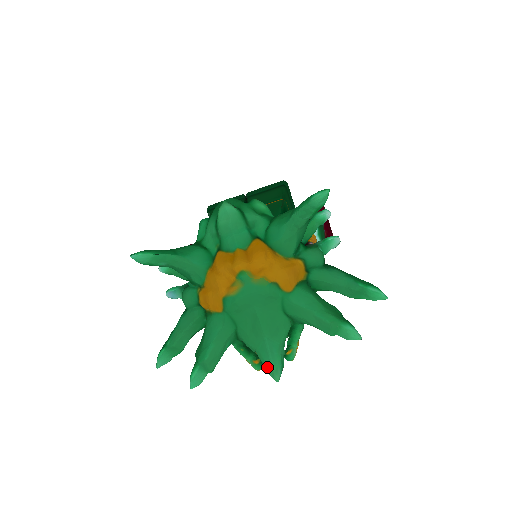
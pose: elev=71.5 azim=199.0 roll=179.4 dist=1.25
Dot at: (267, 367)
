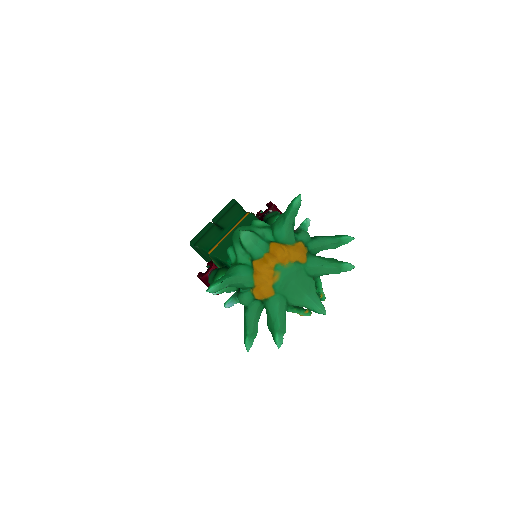
Dot at: (316, 310)
